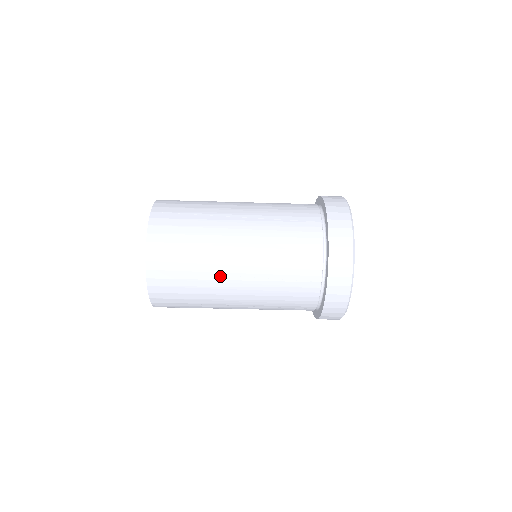
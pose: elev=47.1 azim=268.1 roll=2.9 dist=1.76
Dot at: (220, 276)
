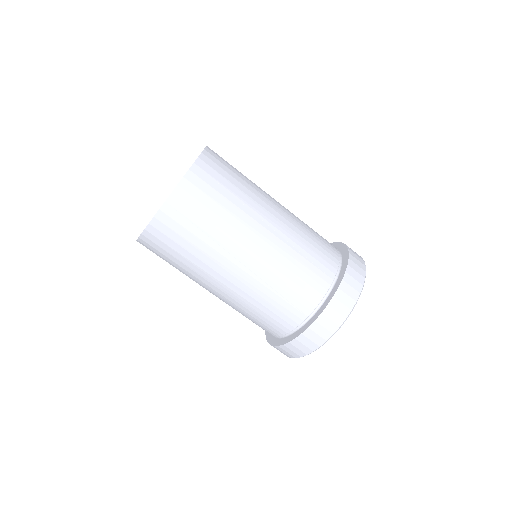
Dot at: (255, 215)
